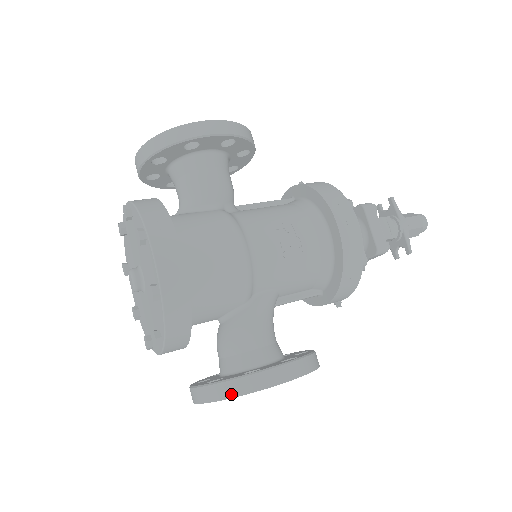
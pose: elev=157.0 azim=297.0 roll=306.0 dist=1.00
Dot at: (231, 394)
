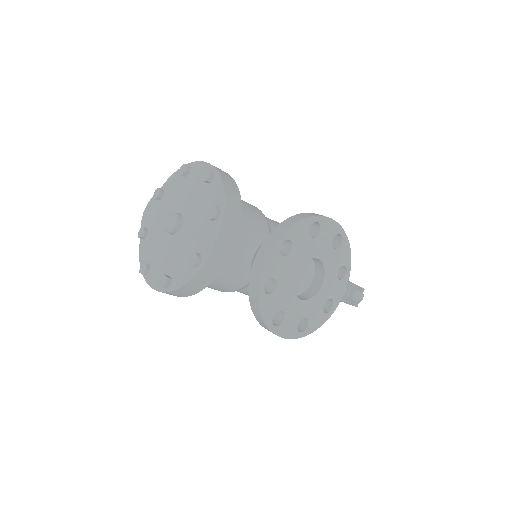
Dot at: (297, 220)
